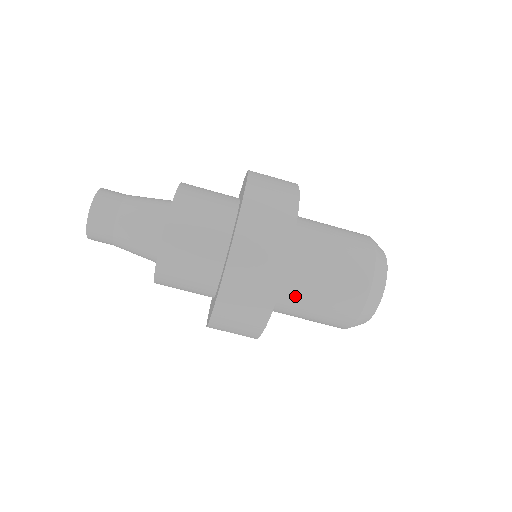
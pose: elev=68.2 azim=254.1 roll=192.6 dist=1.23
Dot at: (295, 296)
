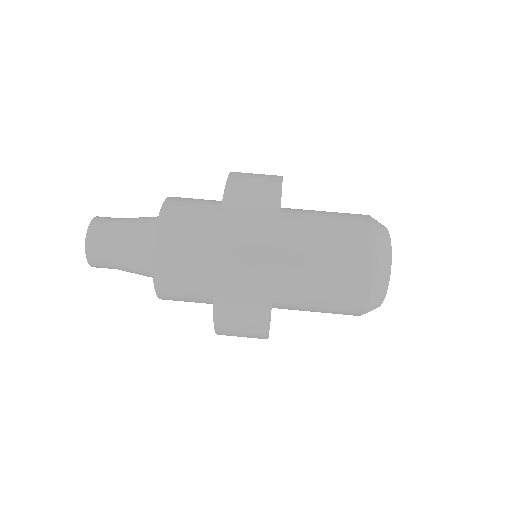
Dot at: (299, 271)
